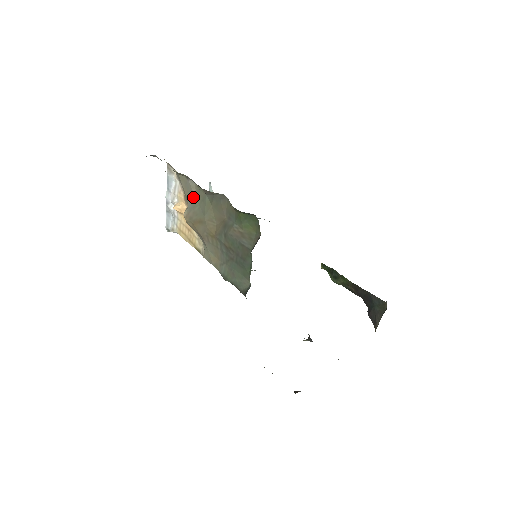
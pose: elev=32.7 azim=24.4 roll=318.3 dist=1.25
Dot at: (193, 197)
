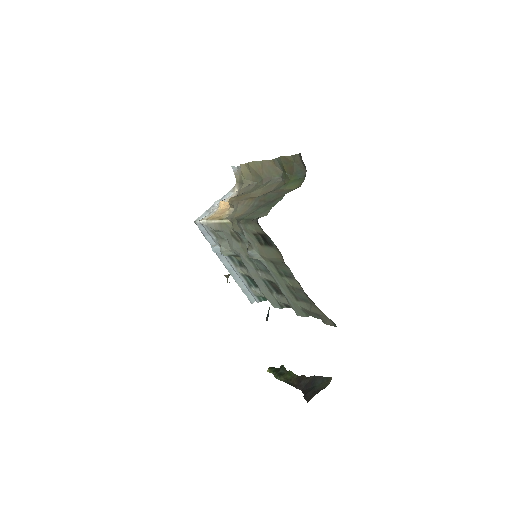
Dot at: (248, 190)
